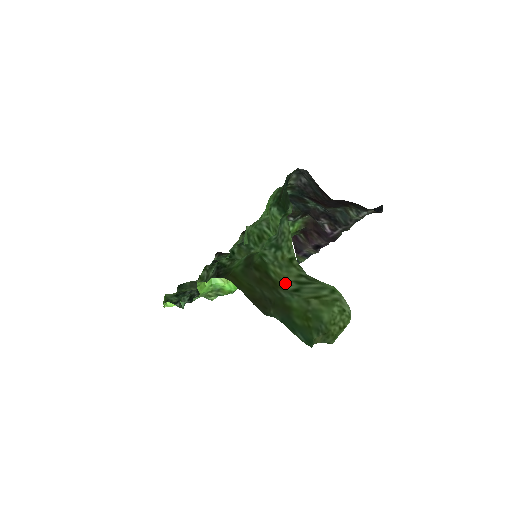
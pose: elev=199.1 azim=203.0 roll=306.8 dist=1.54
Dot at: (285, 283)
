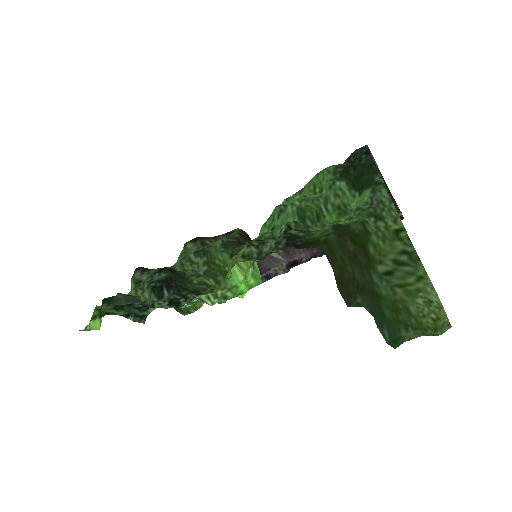
Dot at: (382, 262)
